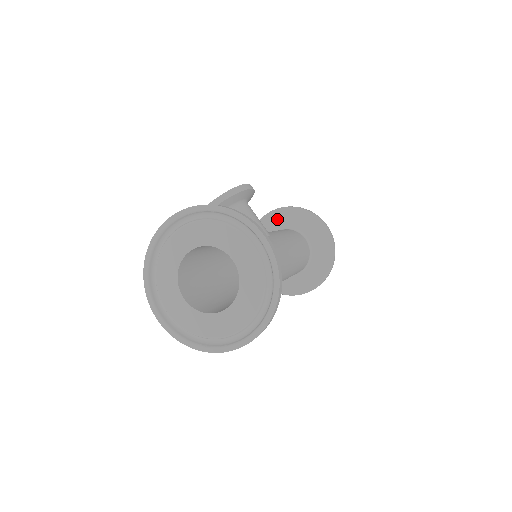
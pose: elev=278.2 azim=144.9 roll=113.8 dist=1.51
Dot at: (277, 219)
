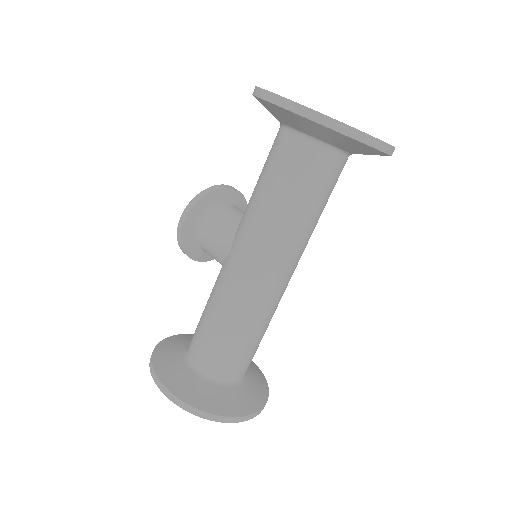
Dot at: occluded
